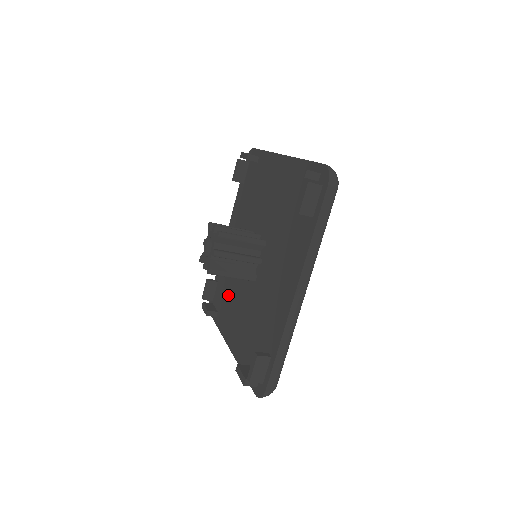
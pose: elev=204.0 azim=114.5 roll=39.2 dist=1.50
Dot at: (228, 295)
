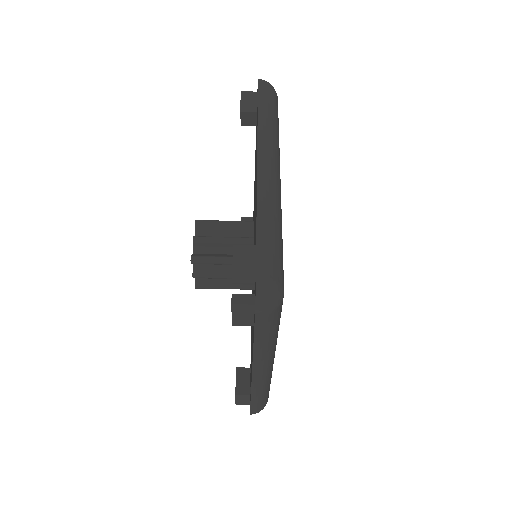
Dot at: (251, 344)
